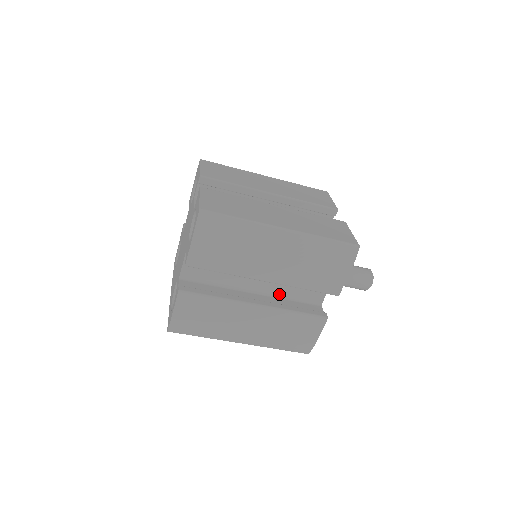
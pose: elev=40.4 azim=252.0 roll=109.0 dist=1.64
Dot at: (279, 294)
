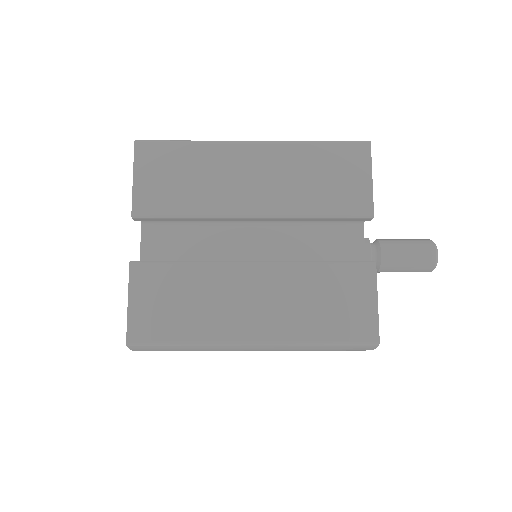
Dot at: occluded
